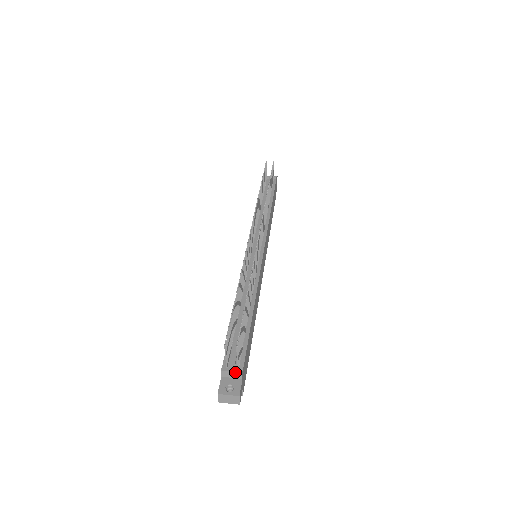
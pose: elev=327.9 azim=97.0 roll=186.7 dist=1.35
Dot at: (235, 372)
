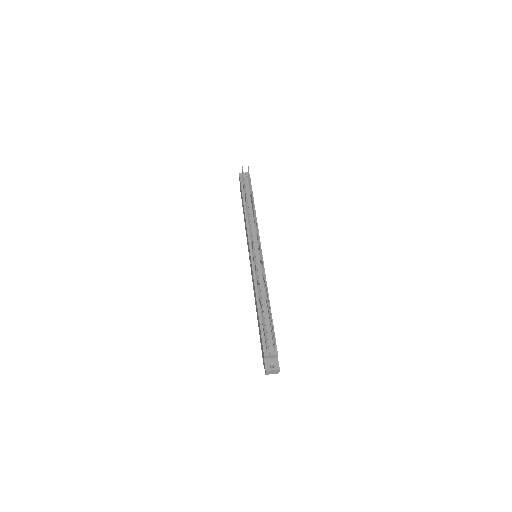
Dot at: (274, 355)
